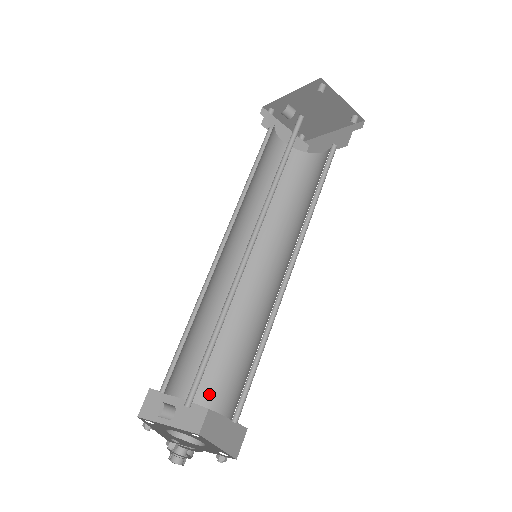
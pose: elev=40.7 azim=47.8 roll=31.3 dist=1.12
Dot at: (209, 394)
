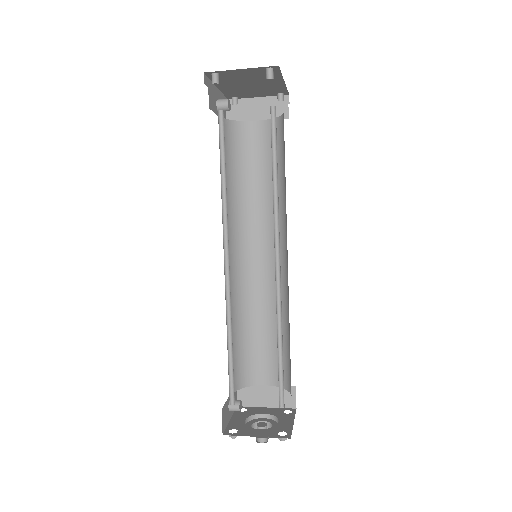
Dot at: occluded
